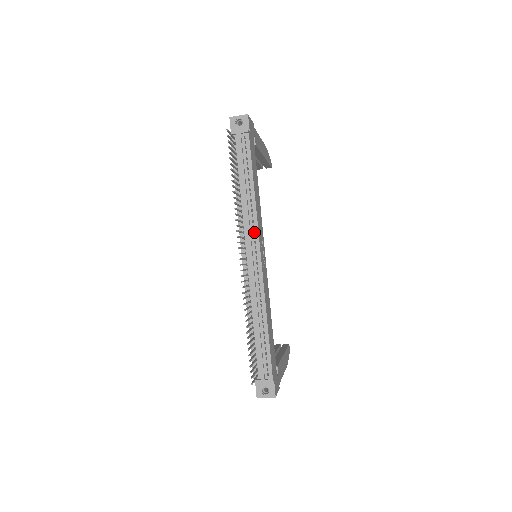
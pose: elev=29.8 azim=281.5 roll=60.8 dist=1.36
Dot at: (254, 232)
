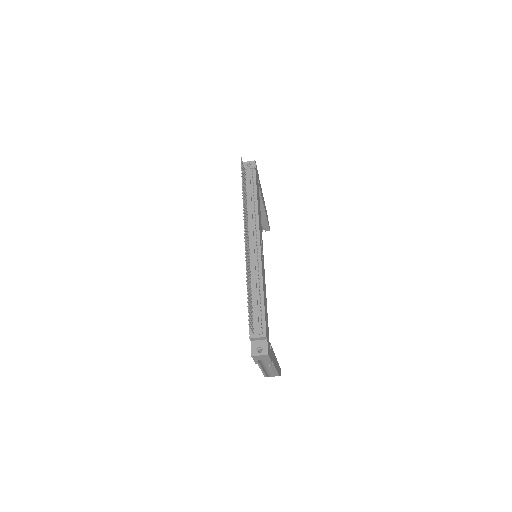
Dot at: (256, 230)
